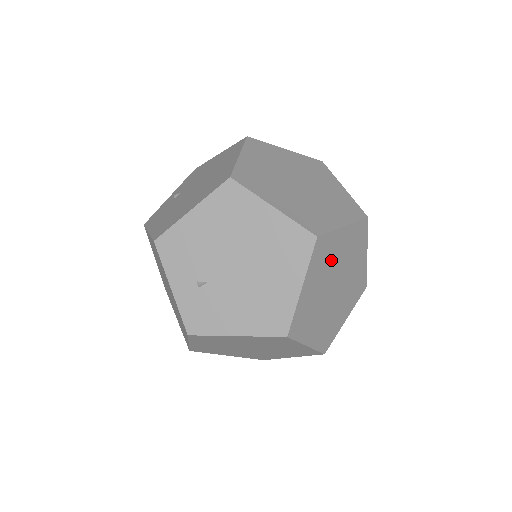
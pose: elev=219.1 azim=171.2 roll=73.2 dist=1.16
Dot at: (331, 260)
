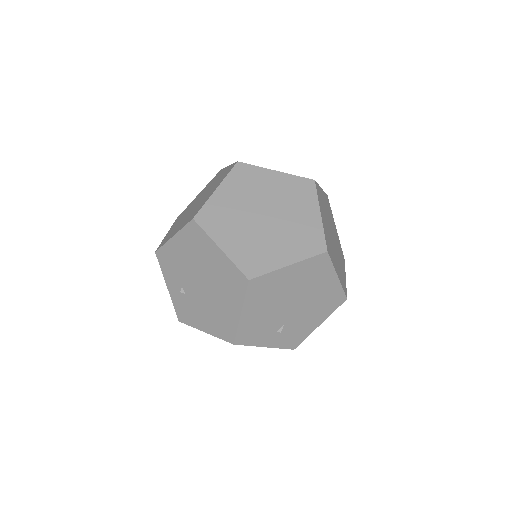
Dot at: (329, 238)
